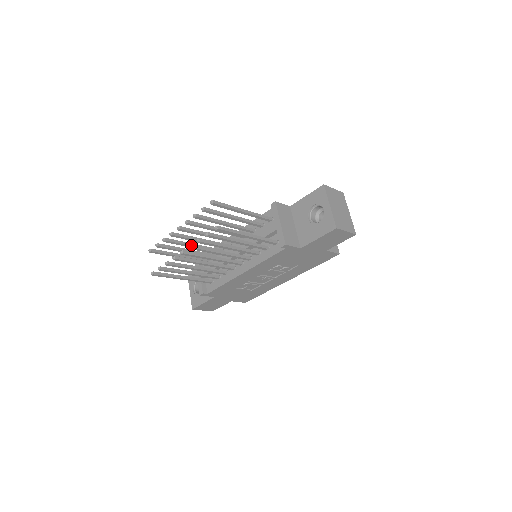
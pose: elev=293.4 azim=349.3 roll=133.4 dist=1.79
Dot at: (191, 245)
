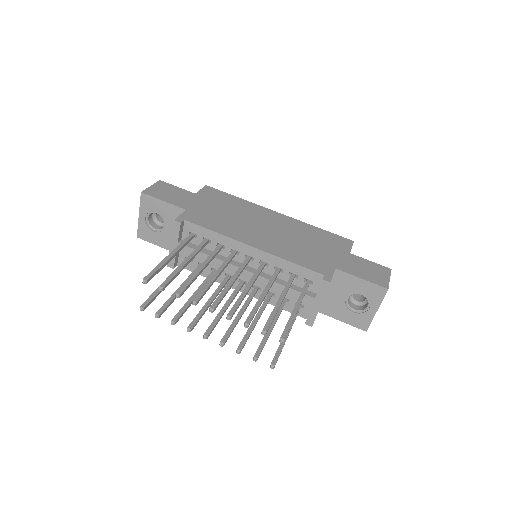
Dot at: (224, 344)
